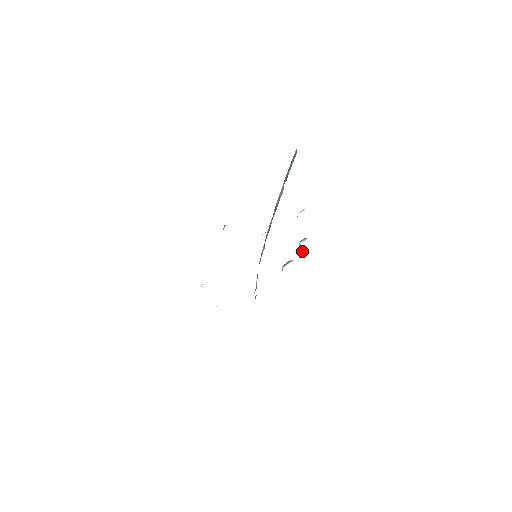
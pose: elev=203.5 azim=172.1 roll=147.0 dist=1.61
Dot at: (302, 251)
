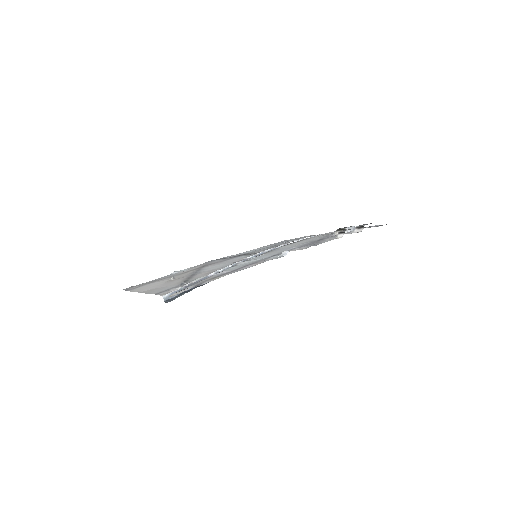
Dot at: (358, 227)
